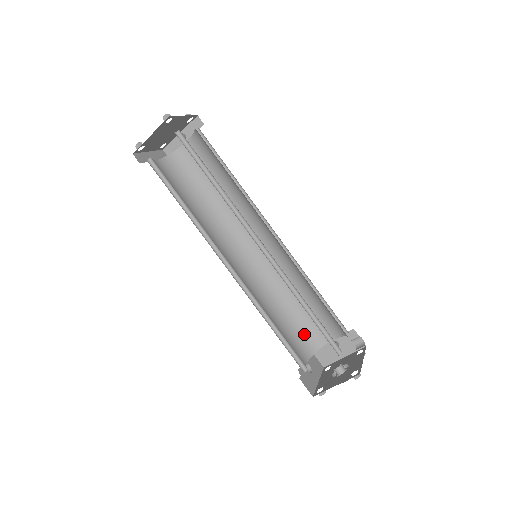
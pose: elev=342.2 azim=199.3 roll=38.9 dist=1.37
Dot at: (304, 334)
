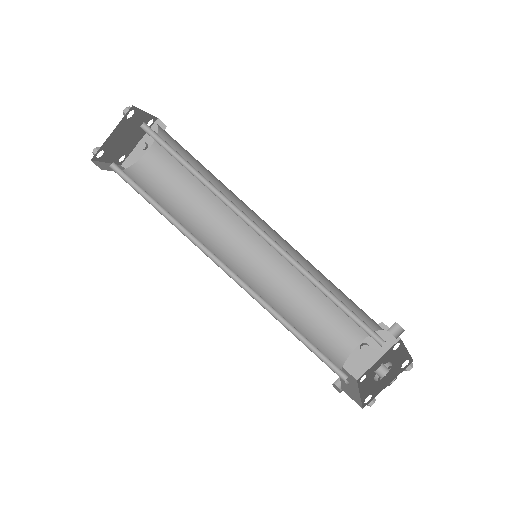
Dot at: (327, 342)
